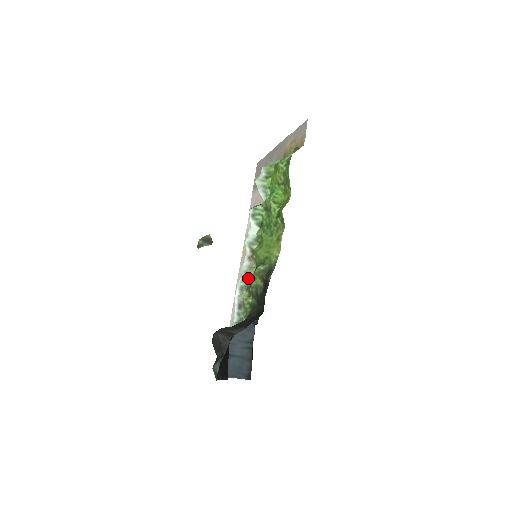
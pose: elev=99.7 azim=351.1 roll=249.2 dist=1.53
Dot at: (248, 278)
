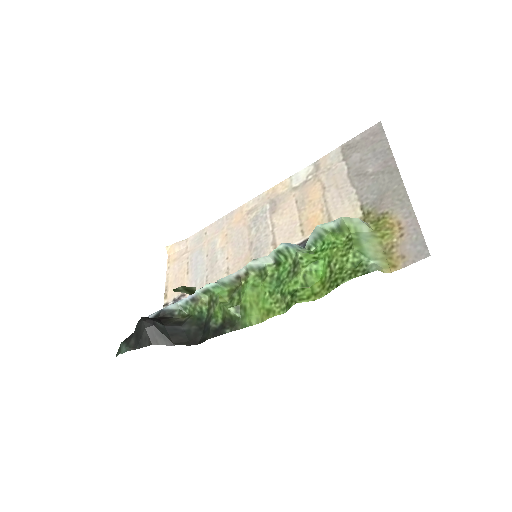
Dot at: (221, 288)
